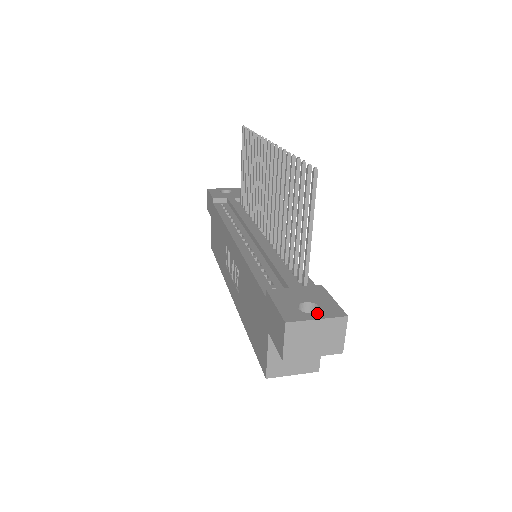
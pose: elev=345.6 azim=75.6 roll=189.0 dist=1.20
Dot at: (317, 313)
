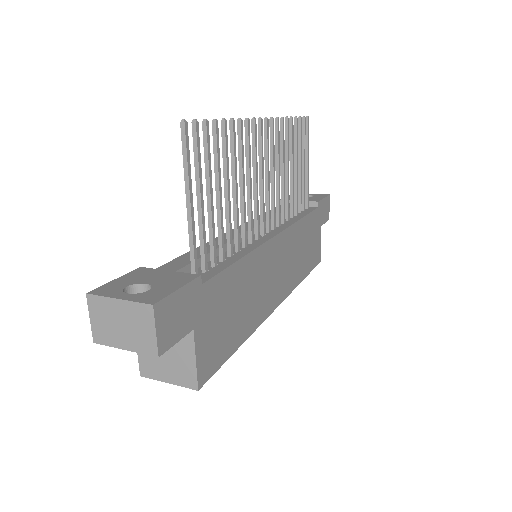
Dot at: (131, 294)
